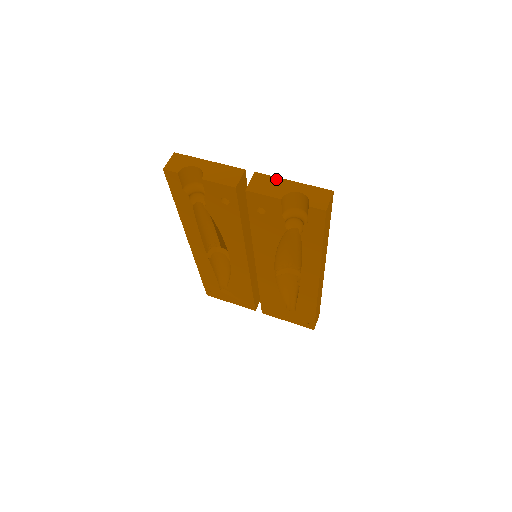
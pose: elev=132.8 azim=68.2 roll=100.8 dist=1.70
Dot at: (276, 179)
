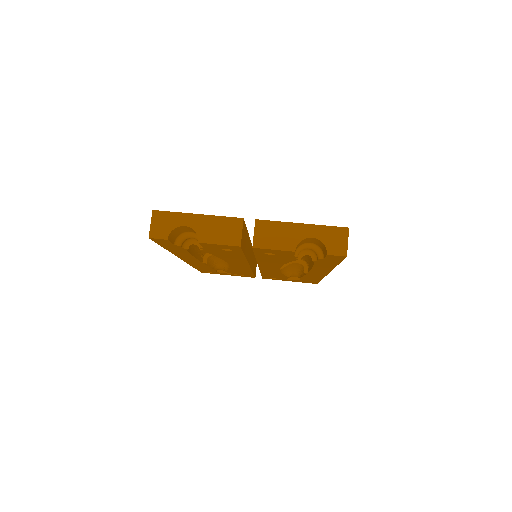
Dot at: (282, 225)
